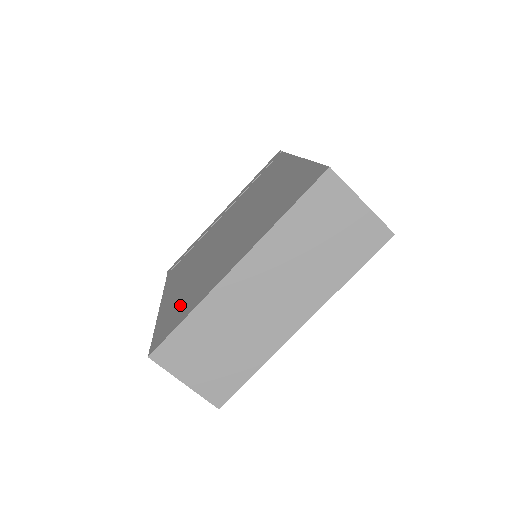
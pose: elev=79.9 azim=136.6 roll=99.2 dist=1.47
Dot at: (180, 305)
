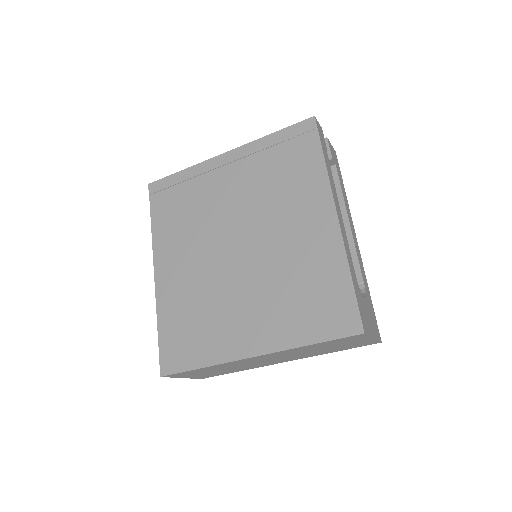
Dot at: (187, 328)
